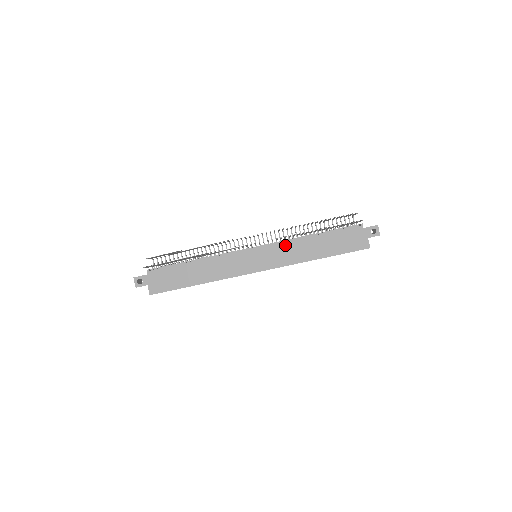
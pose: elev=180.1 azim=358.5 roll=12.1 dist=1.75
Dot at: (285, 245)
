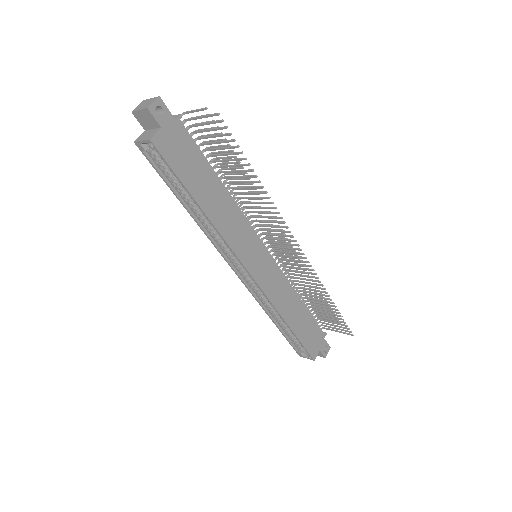
Dot at: (284, 279)
